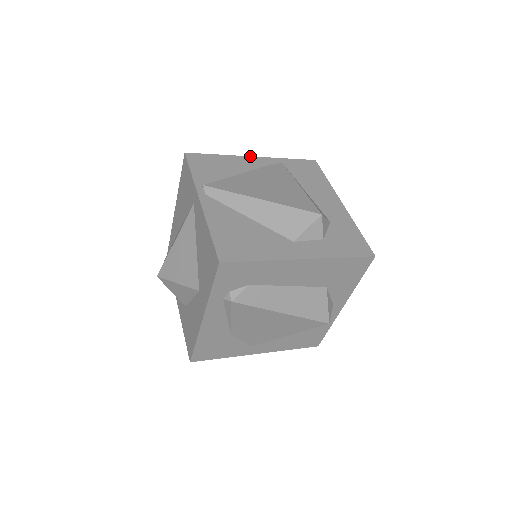
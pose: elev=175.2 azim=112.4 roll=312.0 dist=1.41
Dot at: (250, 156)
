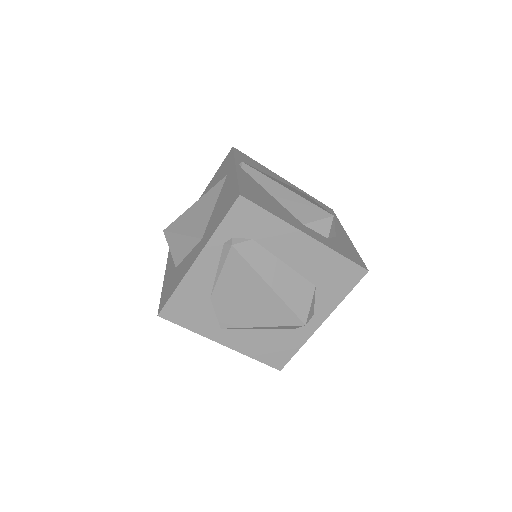
Dot at: occluded
